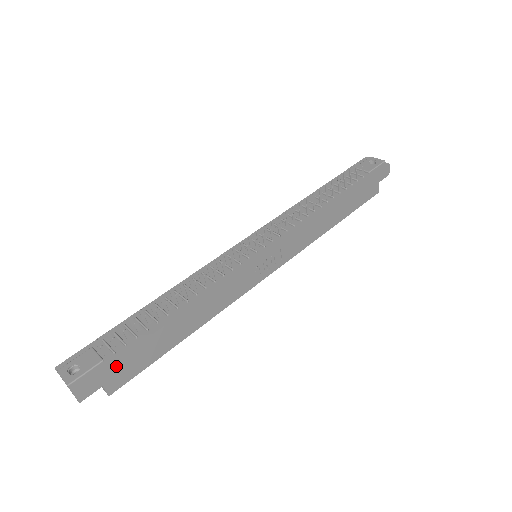
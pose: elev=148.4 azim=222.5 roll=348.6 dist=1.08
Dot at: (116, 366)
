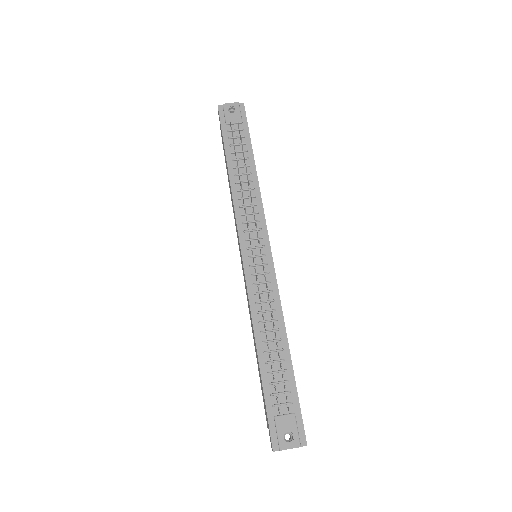
Dot at: (299, 407)
